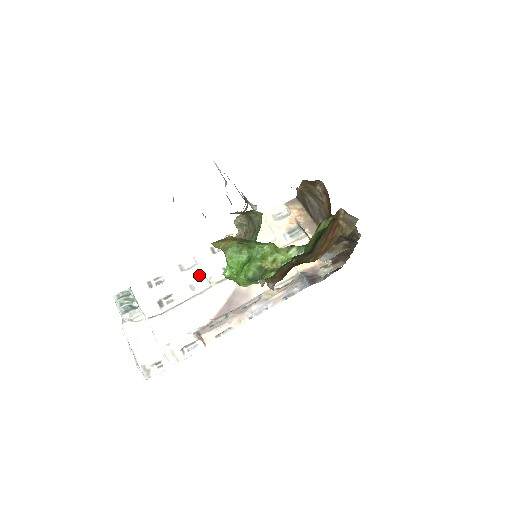
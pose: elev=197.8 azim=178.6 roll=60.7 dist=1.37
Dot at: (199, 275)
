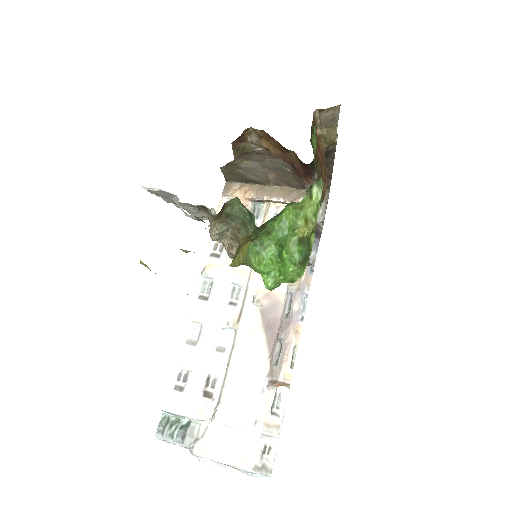
Dot at: (215, 332)
